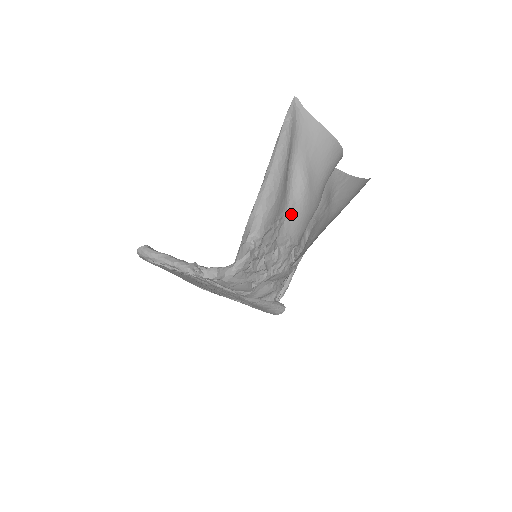
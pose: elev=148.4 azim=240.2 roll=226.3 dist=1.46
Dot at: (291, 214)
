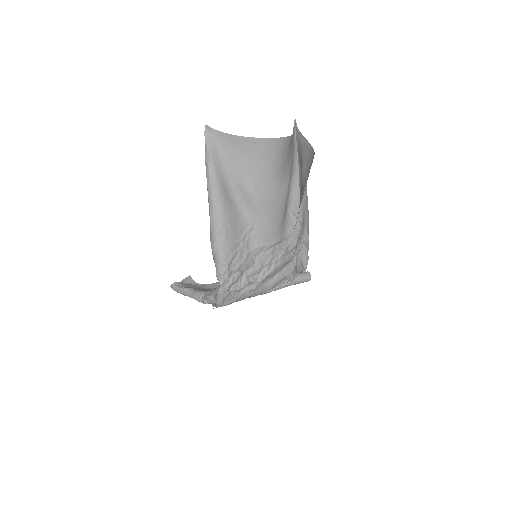
Dot at: (254, 226)
